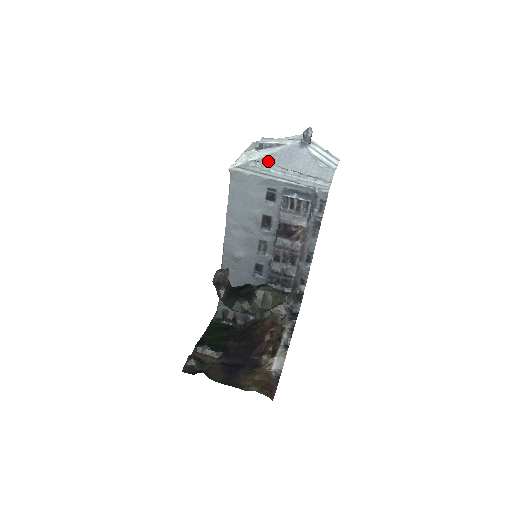
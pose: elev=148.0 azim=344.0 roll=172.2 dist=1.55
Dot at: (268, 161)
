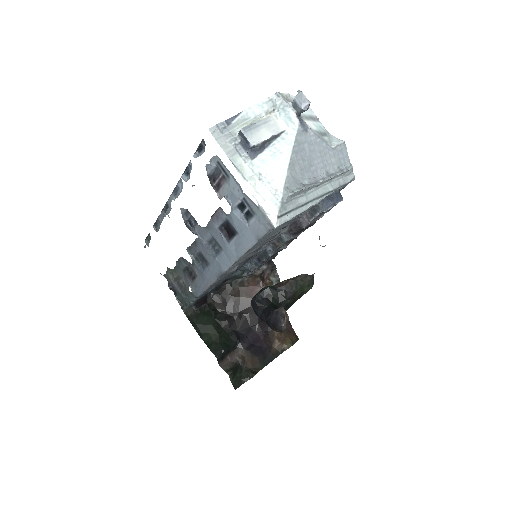
Dot at: (295, 180)
